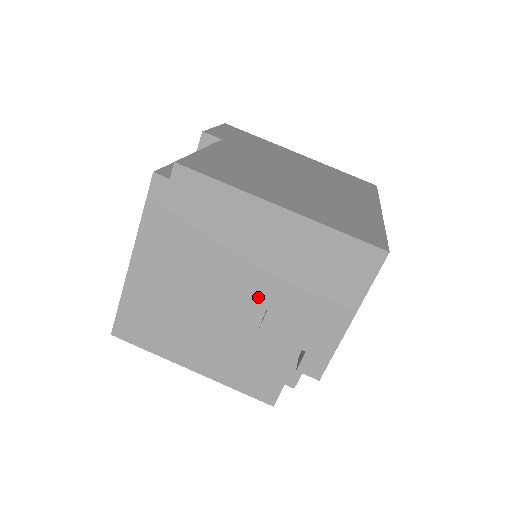
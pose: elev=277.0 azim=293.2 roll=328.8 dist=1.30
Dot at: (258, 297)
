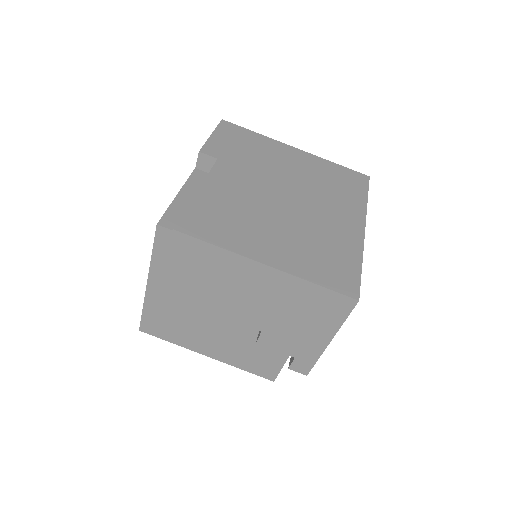
Dot at: (254, 322)
